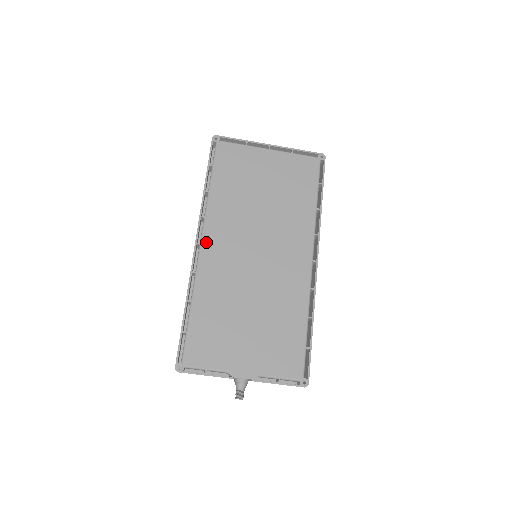
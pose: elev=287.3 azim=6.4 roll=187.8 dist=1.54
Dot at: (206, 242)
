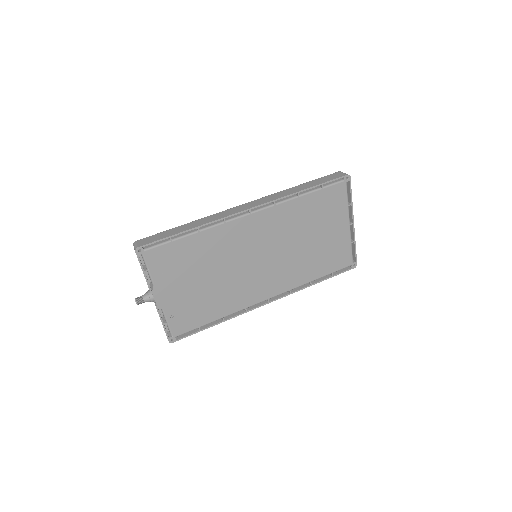
Dot at: (254, 217)
